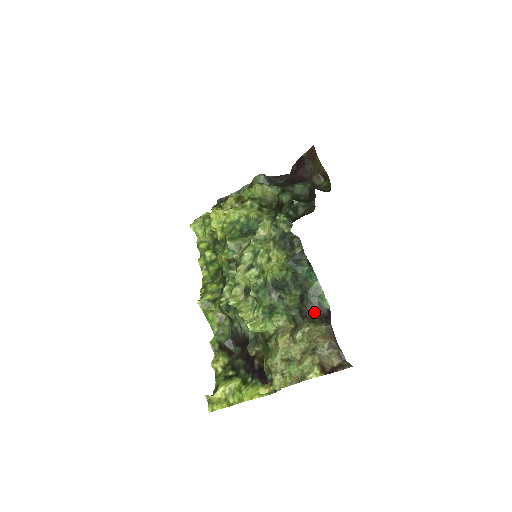
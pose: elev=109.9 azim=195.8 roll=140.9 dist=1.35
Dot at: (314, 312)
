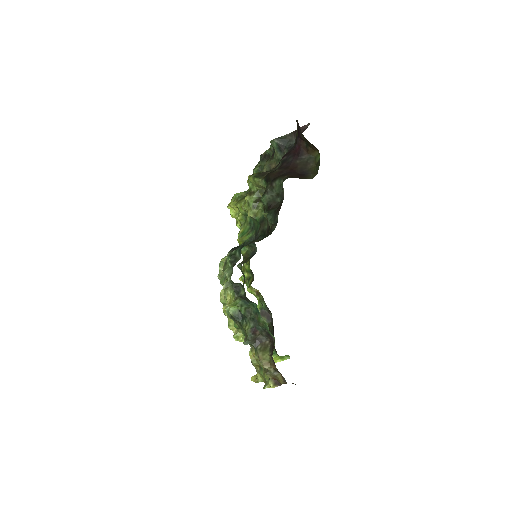
Dot at: (268, 338)
